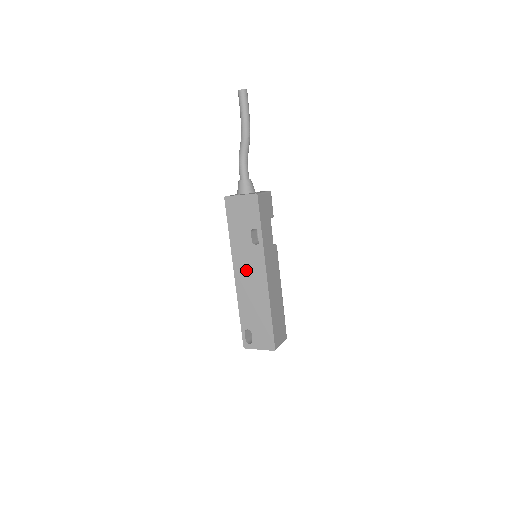
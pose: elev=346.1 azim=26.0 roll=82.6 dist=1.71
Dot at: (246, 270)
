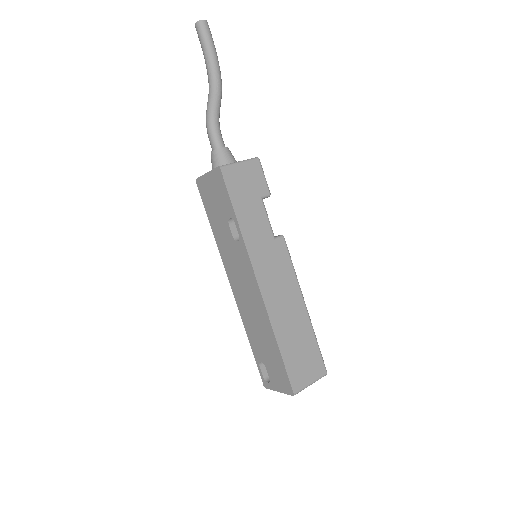
Dot at: (238, 278)
